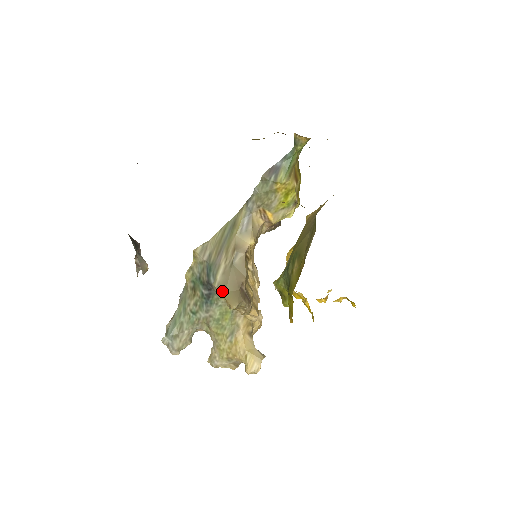
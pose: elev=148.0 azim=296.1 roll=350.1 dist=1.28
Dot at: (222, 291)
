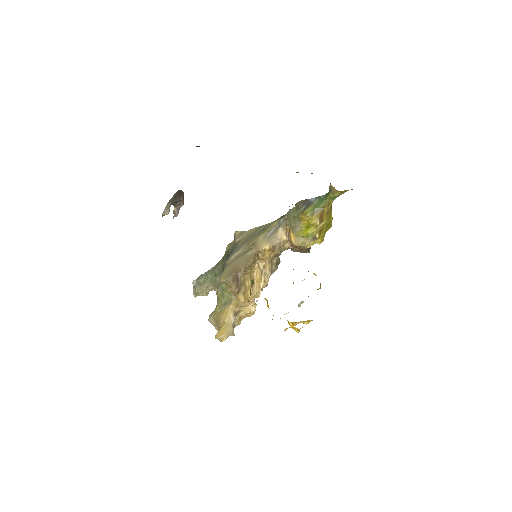
Dot at: (225, 267)
